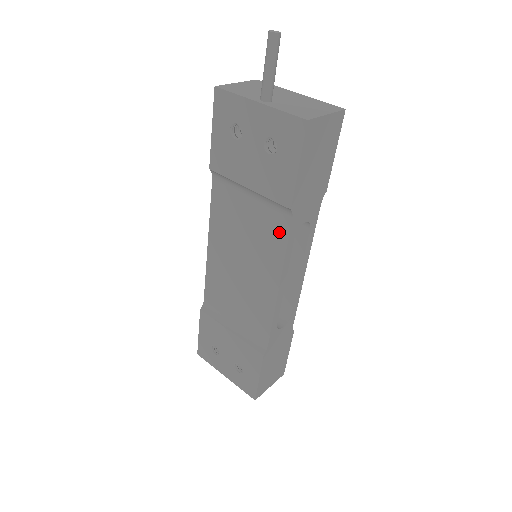
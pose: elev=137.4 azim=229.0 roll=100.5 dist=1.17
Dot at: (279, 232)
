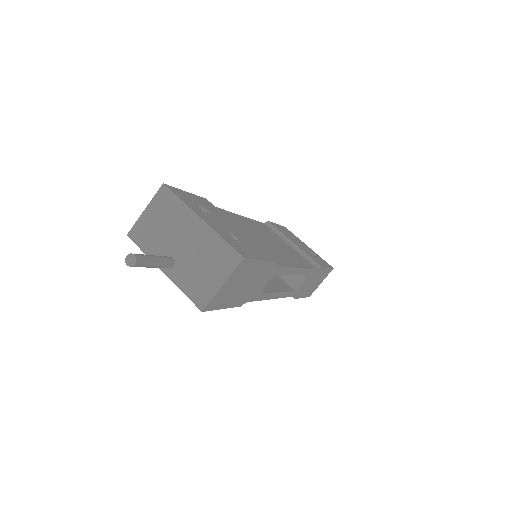
Dot at: occluded
